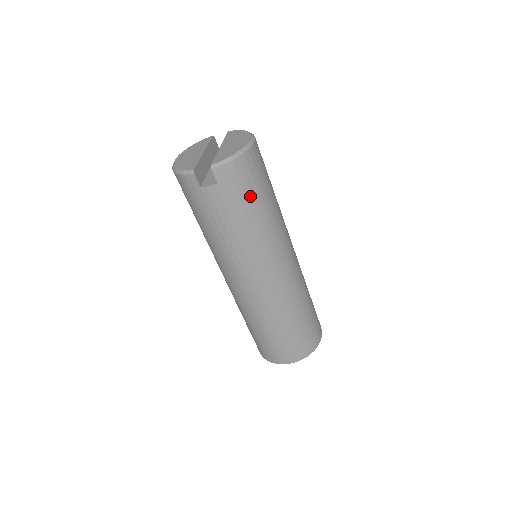
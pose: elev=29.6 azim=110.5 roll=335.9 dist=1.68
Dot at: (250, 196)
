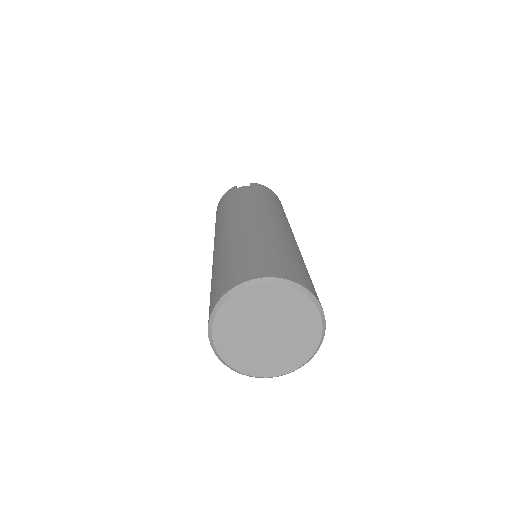
Dot at: (271, 197)
